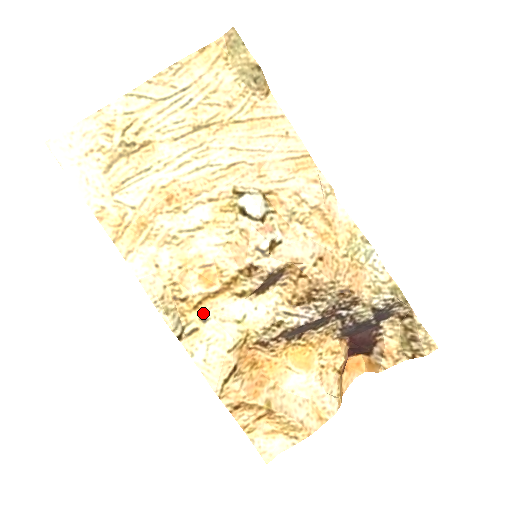
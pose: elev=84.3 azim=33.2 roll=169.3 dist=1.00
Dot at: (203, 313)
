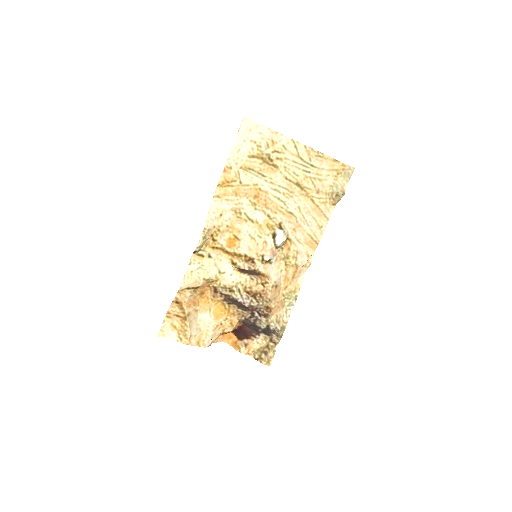
Dot at: (213, 253)
